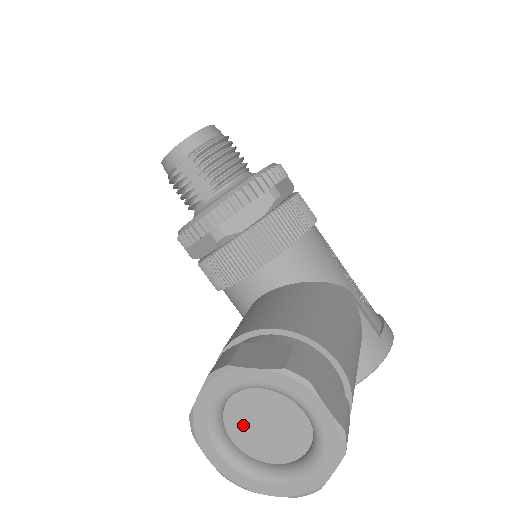
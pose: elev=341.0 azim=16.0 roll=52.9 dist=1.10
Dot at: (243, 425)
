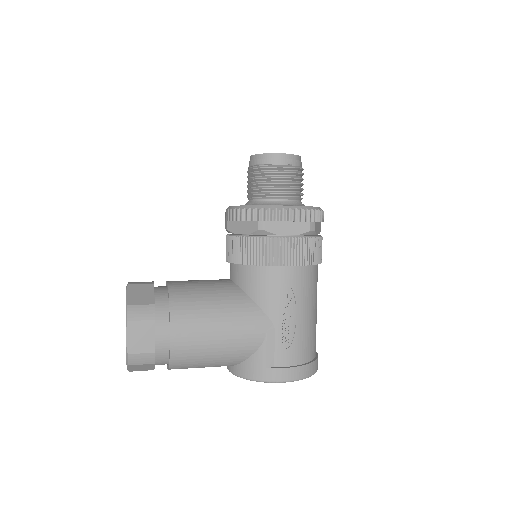
Dot at: occluded
